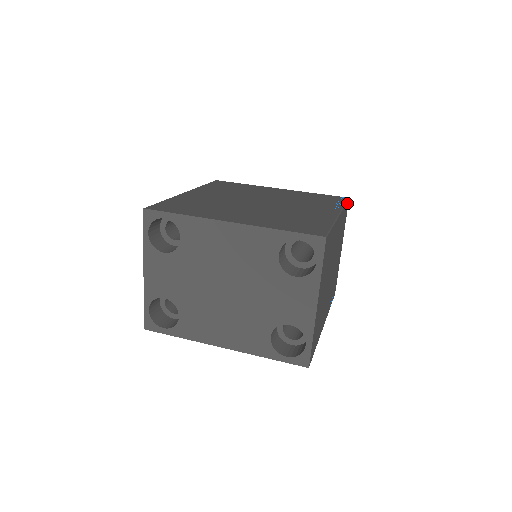
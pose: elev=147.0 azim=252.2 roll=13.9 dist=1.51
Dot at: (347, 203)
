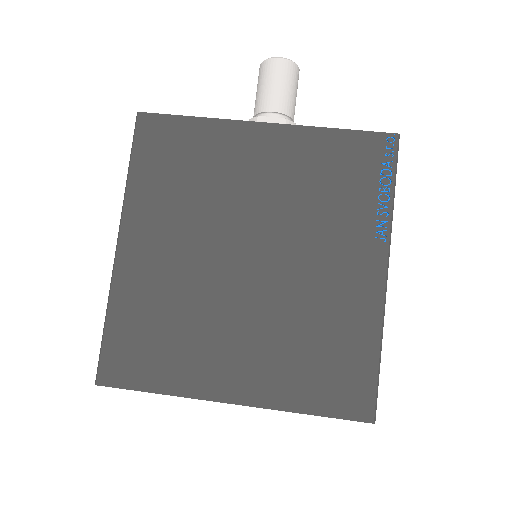
Dot at: (396, 156)
